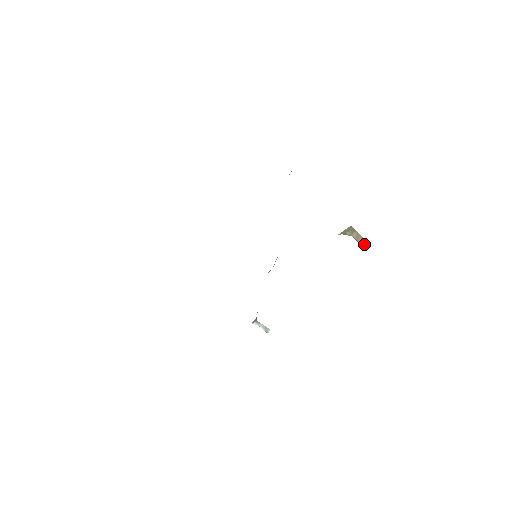
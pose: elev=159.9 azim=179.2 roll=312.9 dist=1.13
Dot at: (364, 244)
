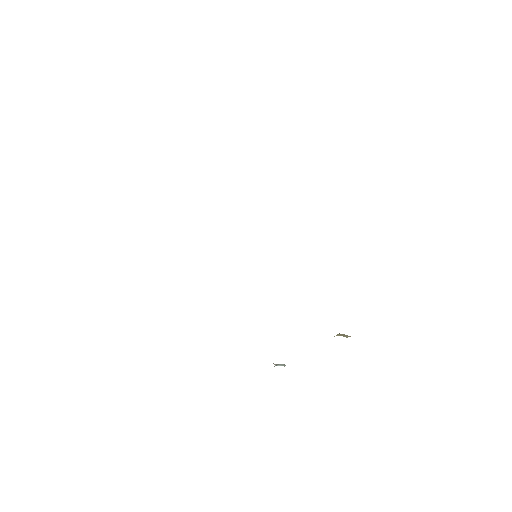
Dot at: occluded
